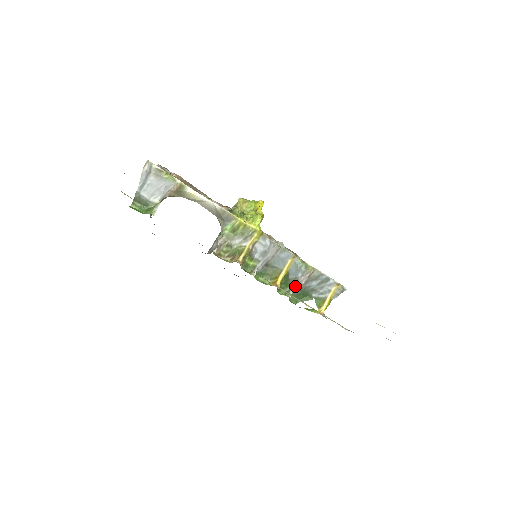
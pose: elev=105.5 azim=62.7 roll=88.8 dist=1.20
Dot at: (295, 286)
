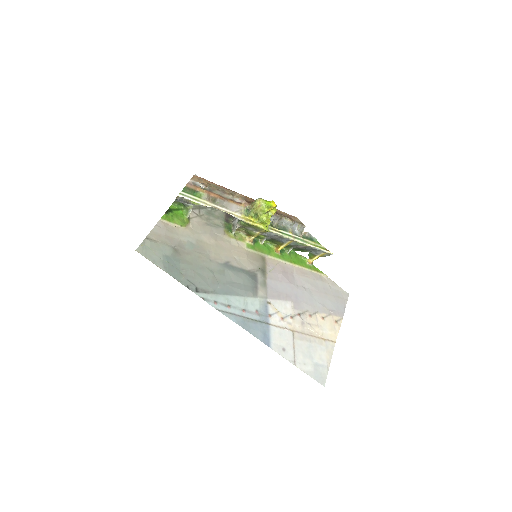
Dot at: (294, 246)
